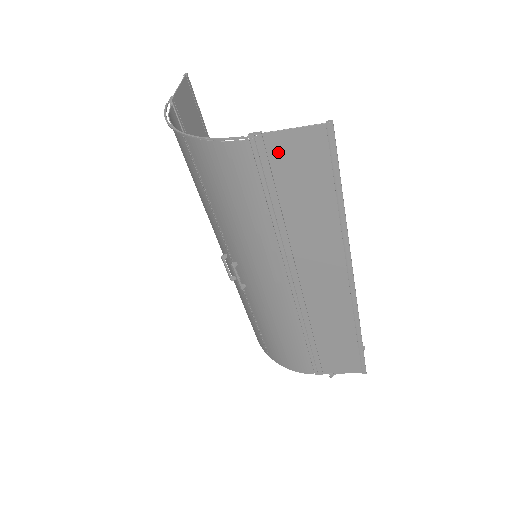
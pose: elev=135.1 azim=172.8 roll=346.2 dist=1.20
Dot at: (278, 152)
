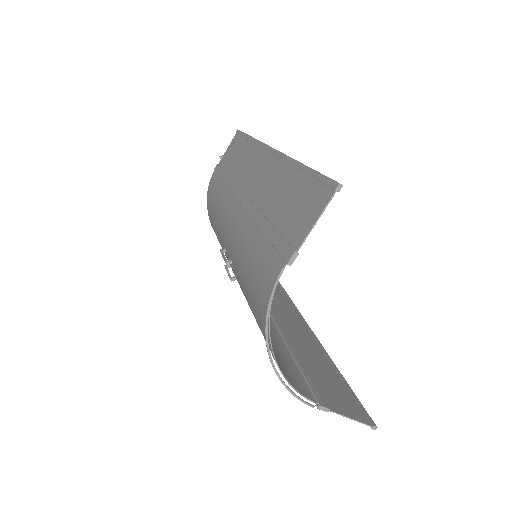
Dot at: (328, 399)
